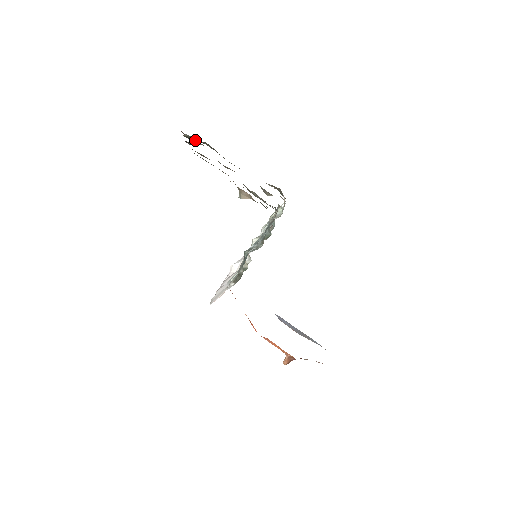
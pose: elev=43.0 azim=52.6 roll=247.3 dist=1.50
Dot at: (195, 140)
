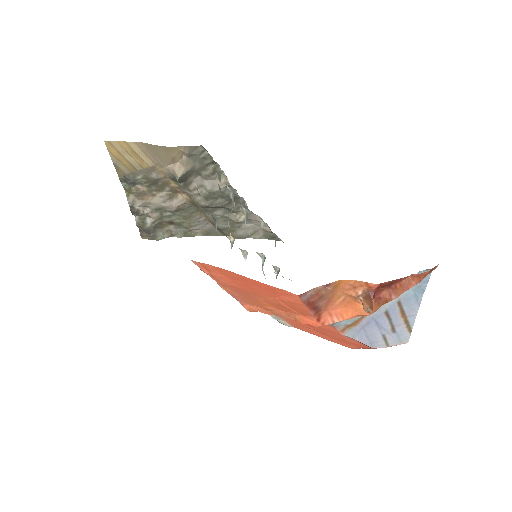
Dot at: (150, 225)
